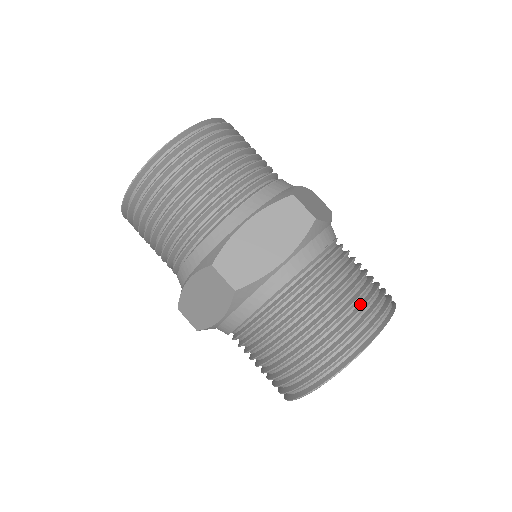
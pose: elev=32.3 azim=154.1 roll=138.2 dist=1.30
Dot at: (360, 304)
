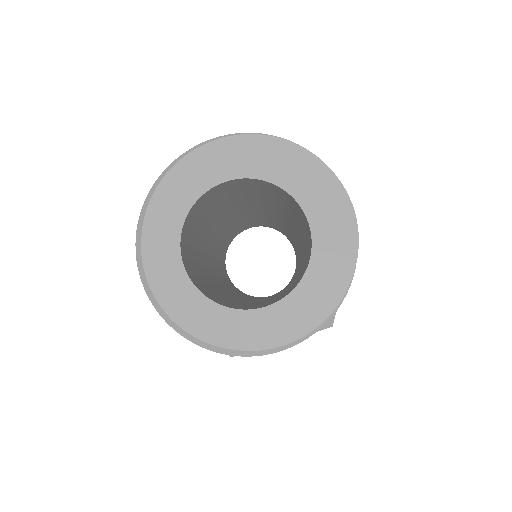
Dot at: occluded
